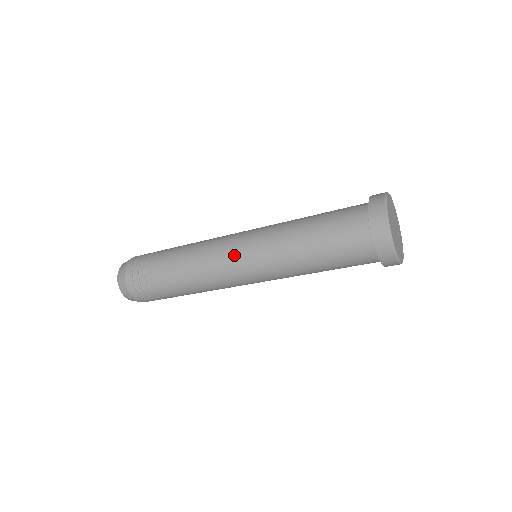
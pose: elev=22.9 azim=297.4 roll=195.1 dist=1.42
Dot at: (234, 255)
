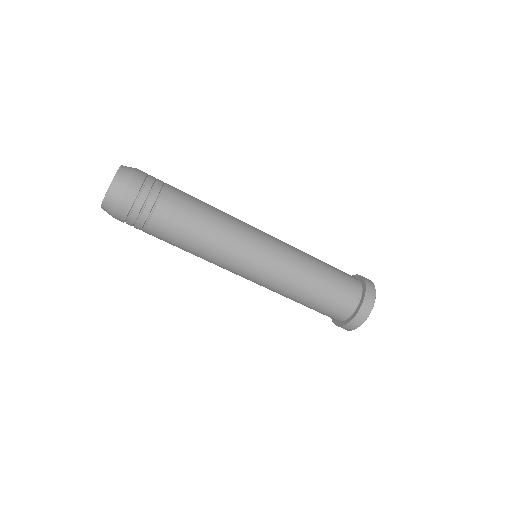
Dot at: (261, 234)
